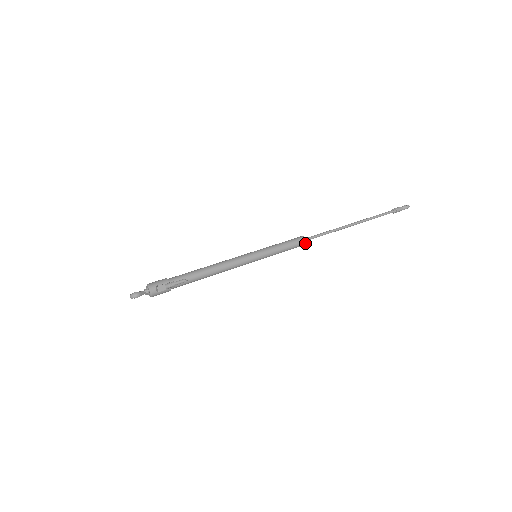
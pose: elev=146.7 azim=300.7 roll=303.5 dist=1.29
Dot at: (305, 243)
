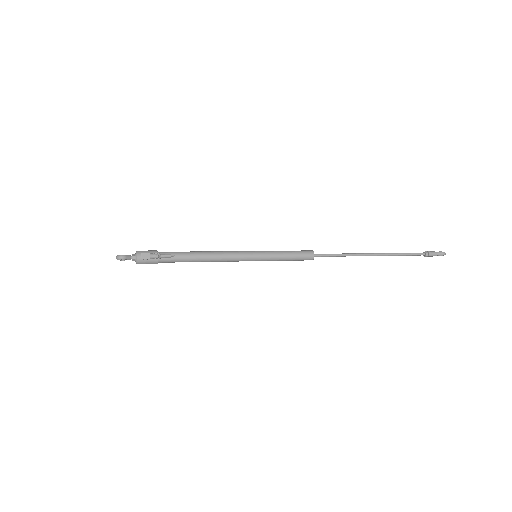
Dot at: (313, 258)
